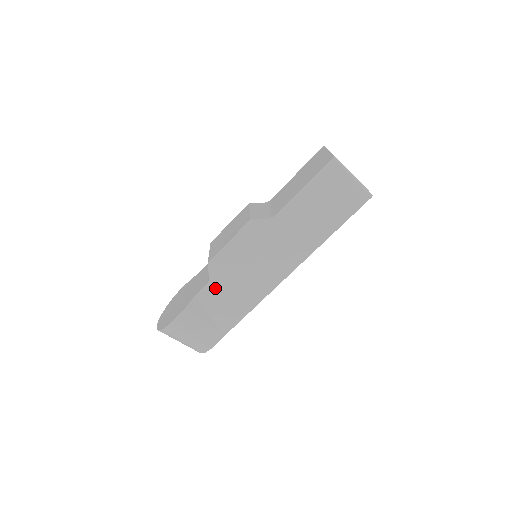
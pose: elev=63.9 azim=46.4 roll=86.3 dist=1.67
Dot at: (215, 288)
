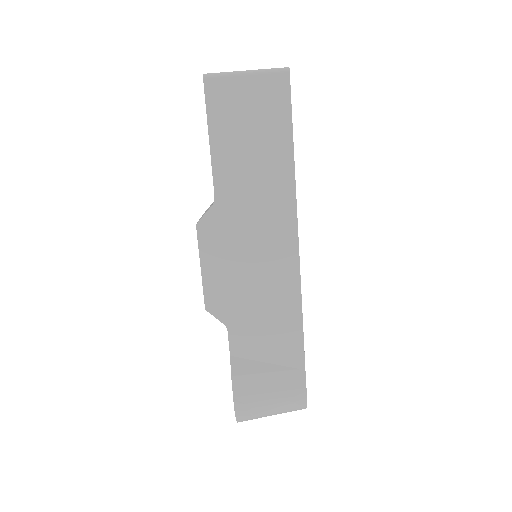
Dot at: (240, 328)
